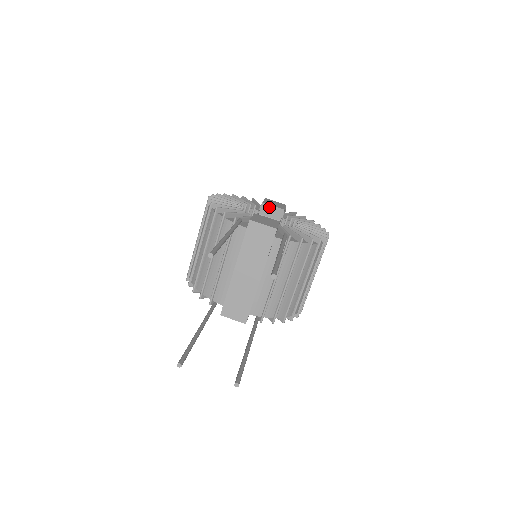
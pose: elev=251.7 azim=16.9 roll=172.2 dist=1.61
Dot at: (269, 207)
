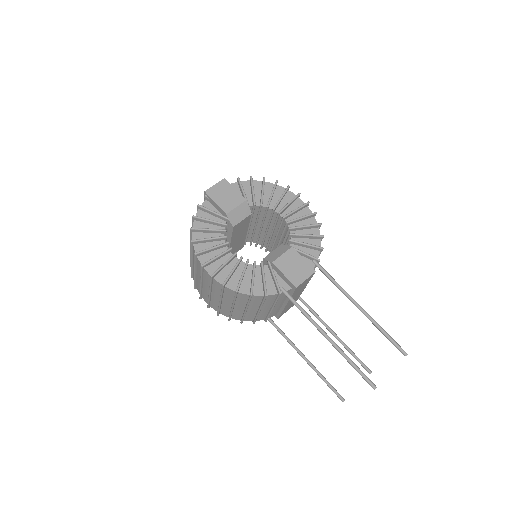
Dot at: (234, 212)
